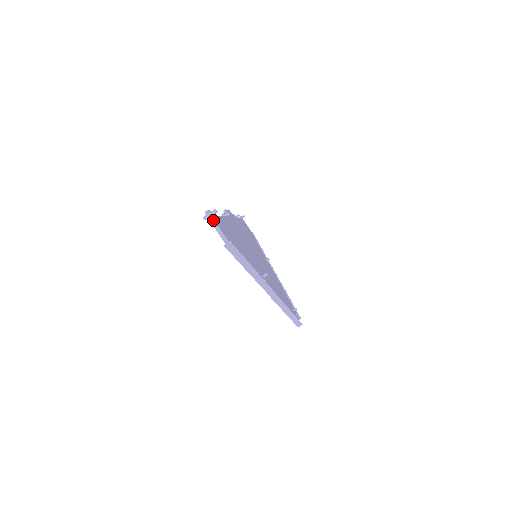
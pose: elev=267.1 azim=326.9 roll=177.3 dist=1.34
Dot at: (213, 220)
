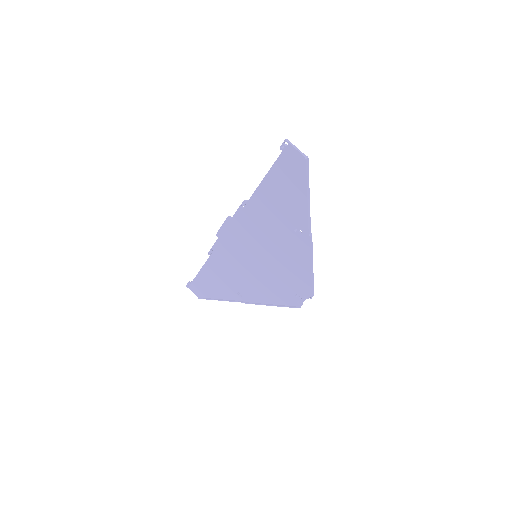
Dot at: (292, 144)
